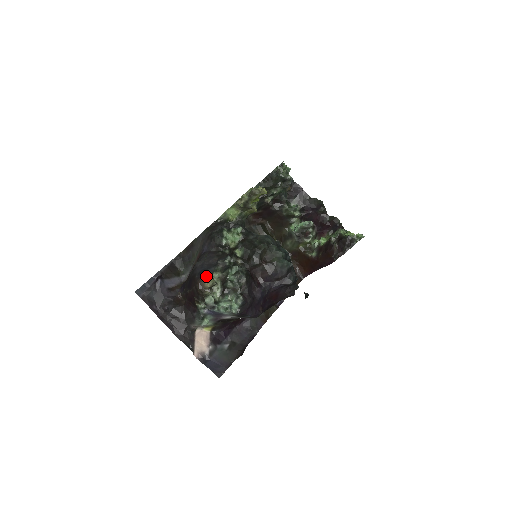
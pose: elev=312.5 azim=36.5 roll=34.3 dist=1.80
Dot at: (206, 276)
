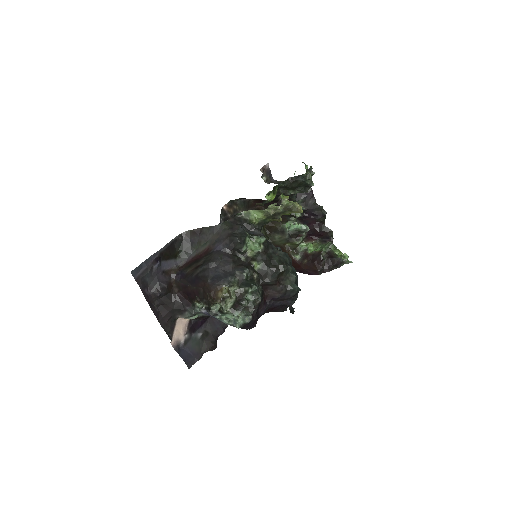
Dot at: (222, 286)
